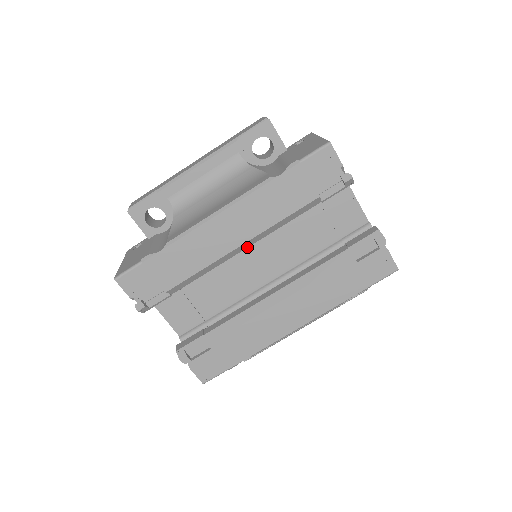
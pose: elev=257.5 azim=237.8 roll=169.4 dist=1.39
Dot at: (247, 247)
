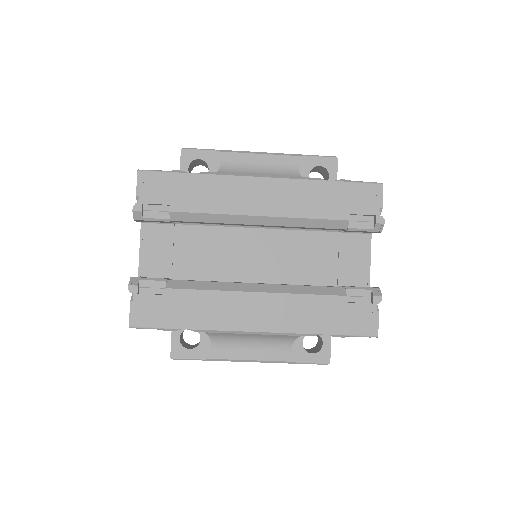
Dot at: (262, 225)
